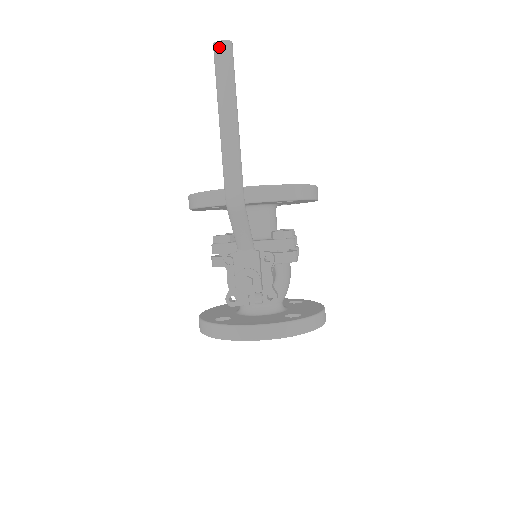
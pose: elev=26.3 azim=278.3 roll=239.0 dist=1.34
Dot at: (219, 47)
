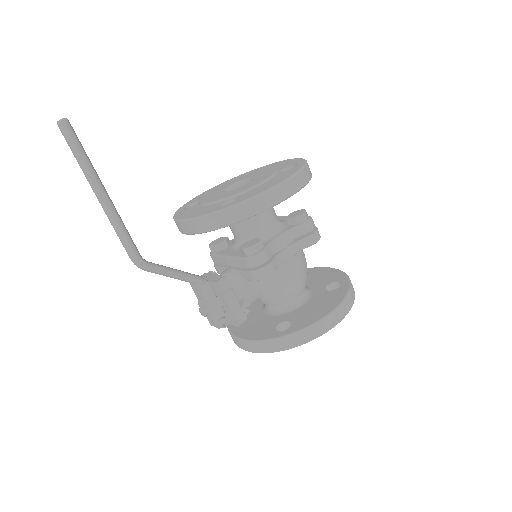
Dot at: occluded
